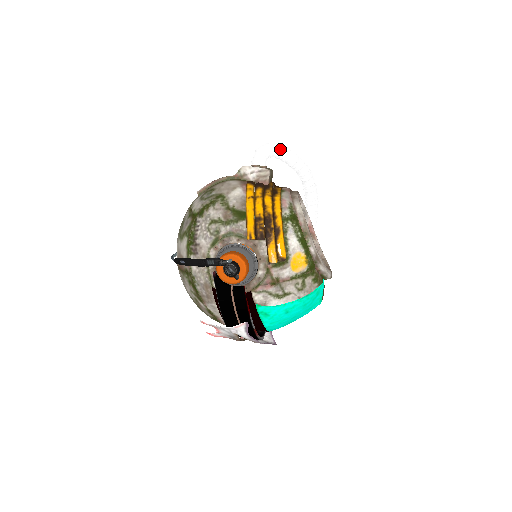
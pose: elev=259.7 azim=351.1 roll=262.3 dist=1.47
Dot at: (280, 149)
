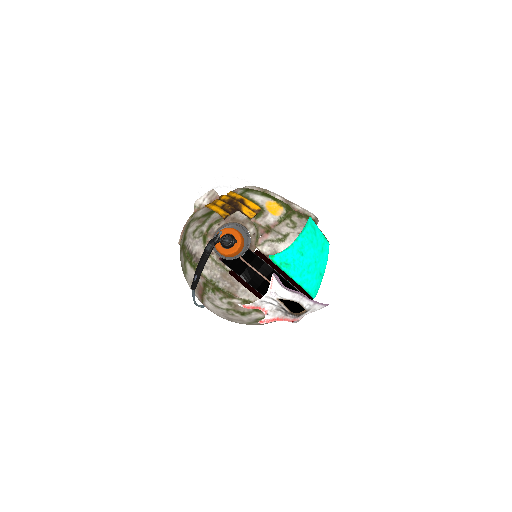
Dot at: (213, 178)
